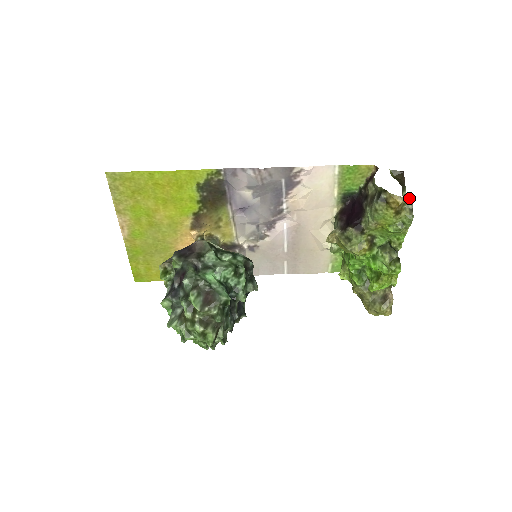
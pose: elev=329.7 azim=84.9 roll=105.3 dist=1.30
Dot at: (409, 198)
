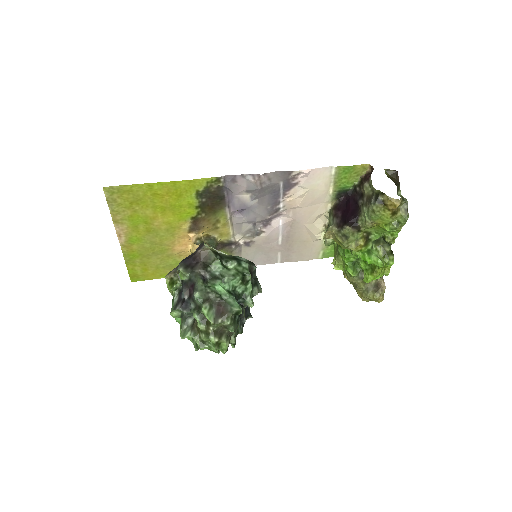
Dot at: (404, 198)
